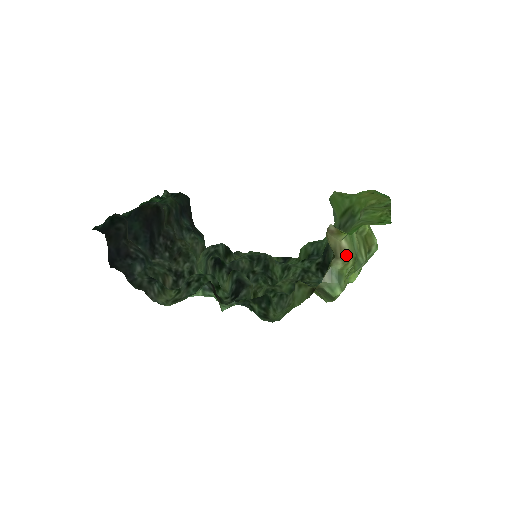
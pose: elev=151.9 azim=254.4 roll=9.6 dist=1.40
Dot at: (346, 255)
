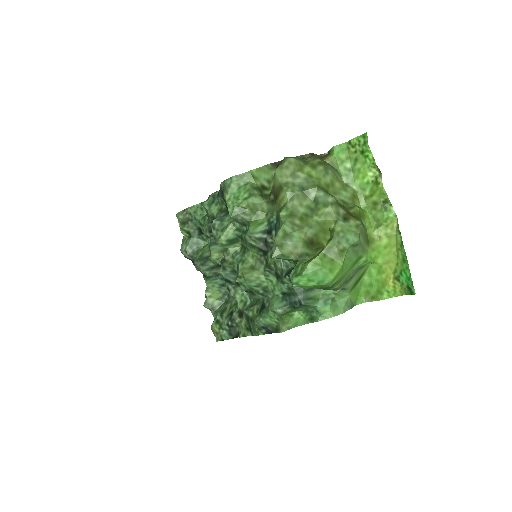
Dot at: occluded
